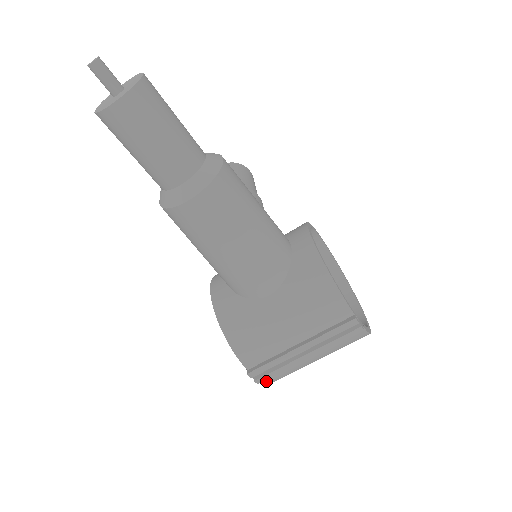
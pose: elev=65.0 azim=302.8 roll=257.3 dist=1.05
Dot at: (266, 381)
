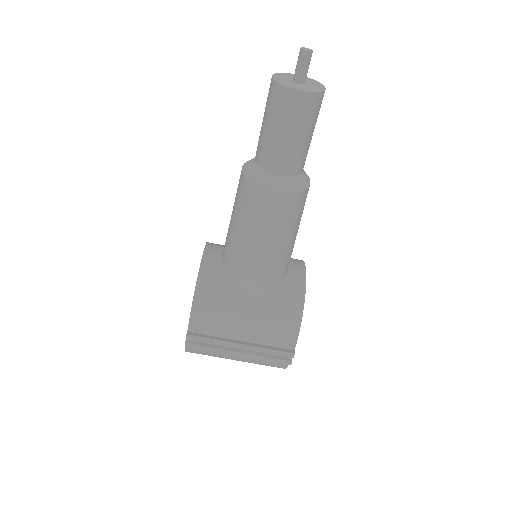
Dot at: (188, 348)
